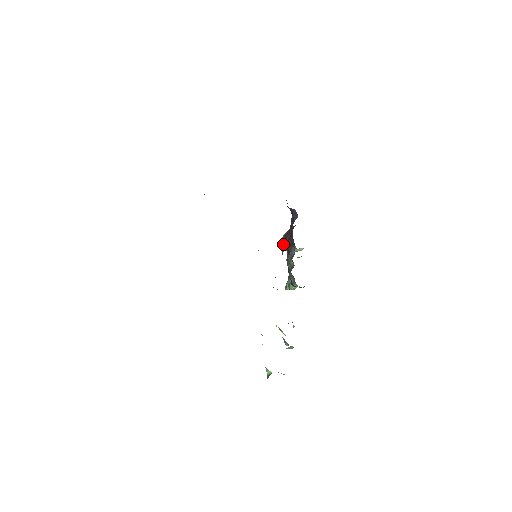
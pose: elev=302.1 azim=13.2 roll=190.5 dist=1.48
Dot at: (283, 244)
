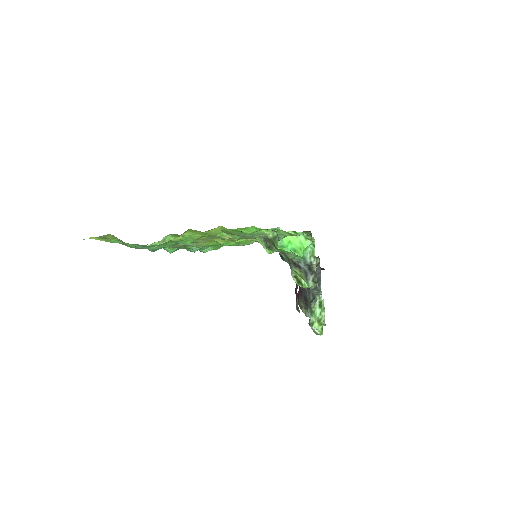
Dot at: (296, 300)
